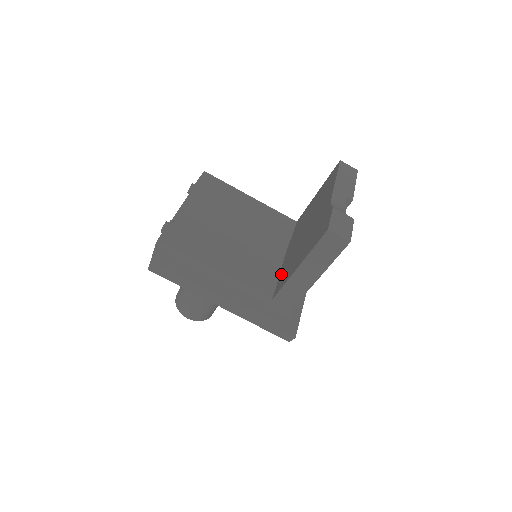
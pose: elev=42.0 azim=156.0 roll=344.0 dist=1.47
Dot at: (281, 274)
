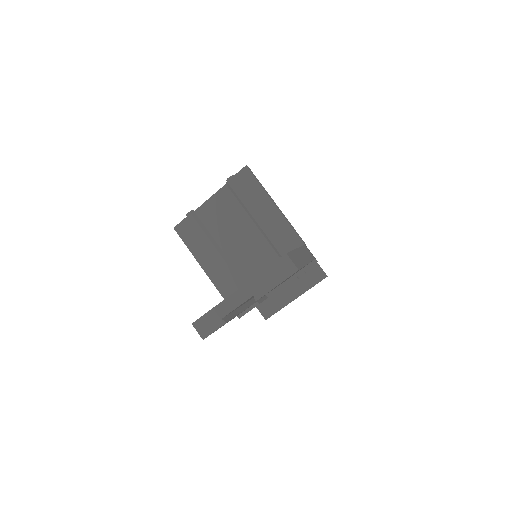
Dot at: occluded
